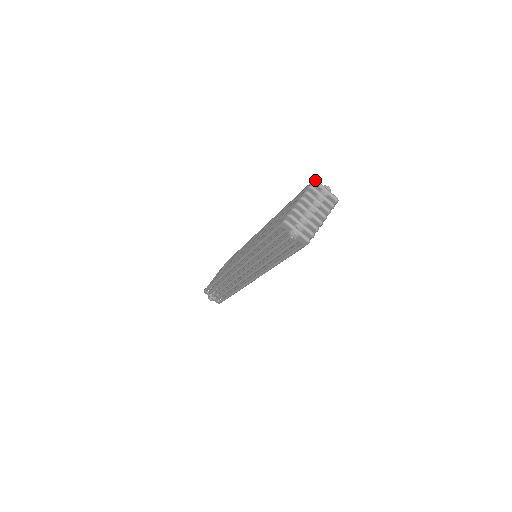
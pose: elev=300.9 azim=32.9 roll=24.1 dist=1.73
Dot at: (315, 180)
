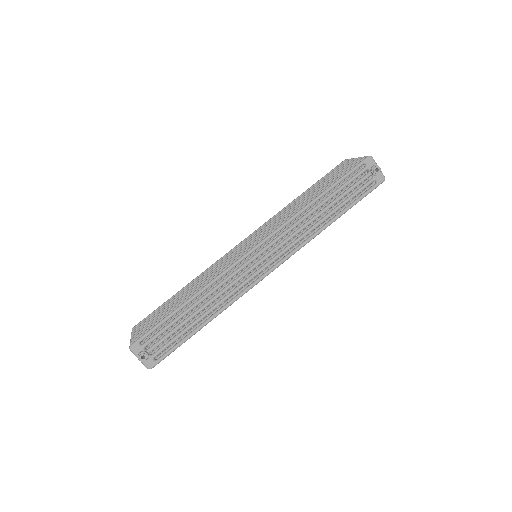
Dot at: occluded
